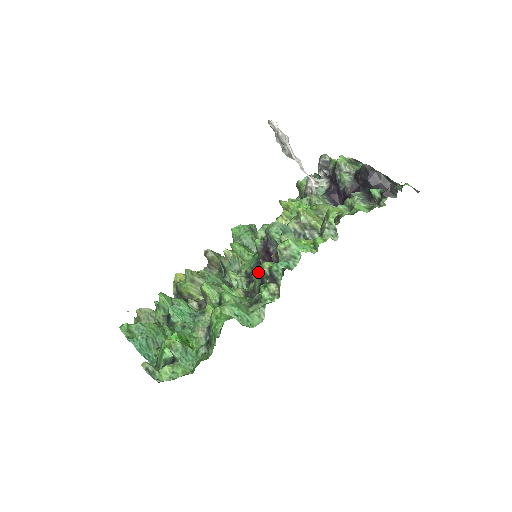
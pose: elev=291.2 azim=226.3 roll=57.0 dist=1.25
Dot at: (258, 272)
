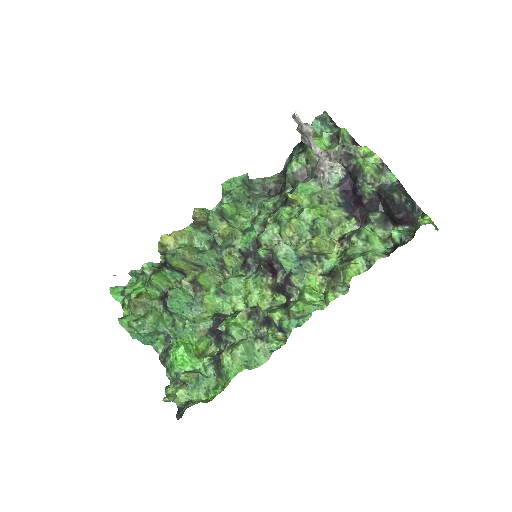
Dot at: (254, 257)
